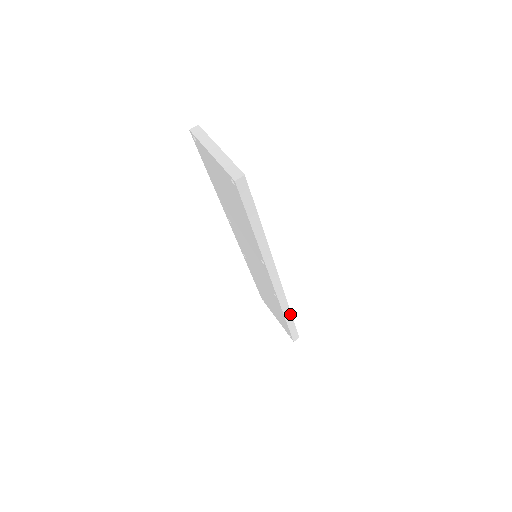
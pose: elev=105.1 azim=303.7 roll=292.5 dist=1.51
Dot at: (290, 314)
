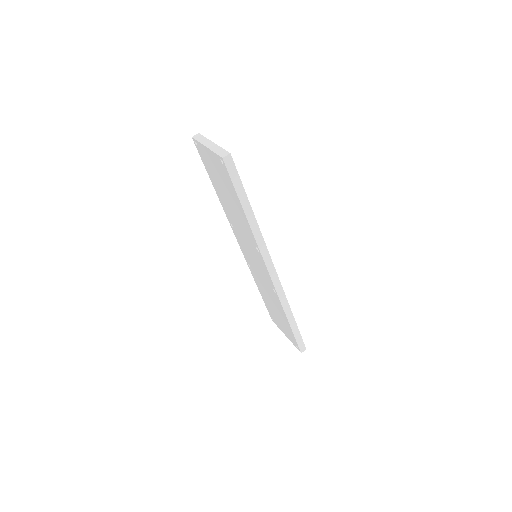
Dot at: (292, 316)
